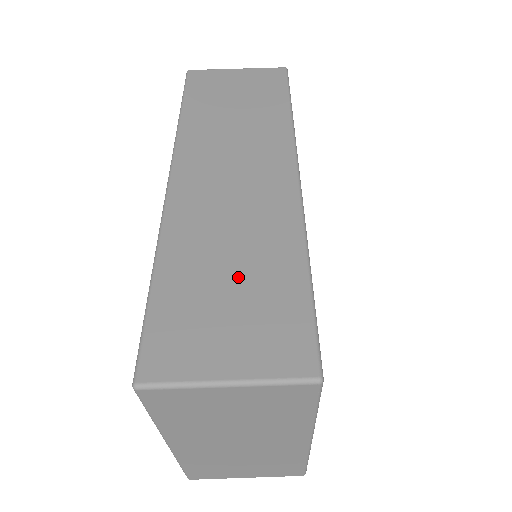
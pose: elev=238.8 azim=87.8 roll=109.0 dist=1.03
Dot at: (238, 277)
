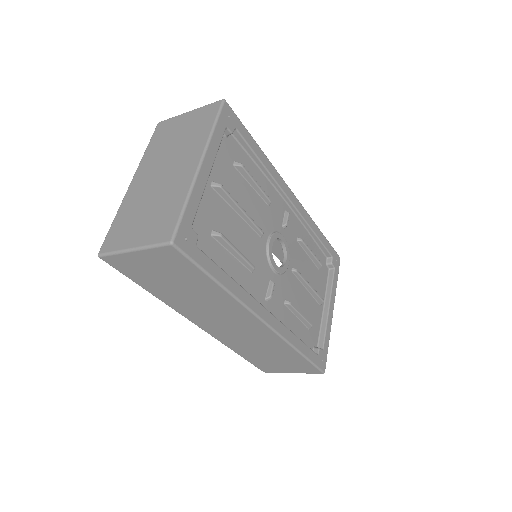
Dot at: (272, 356)
